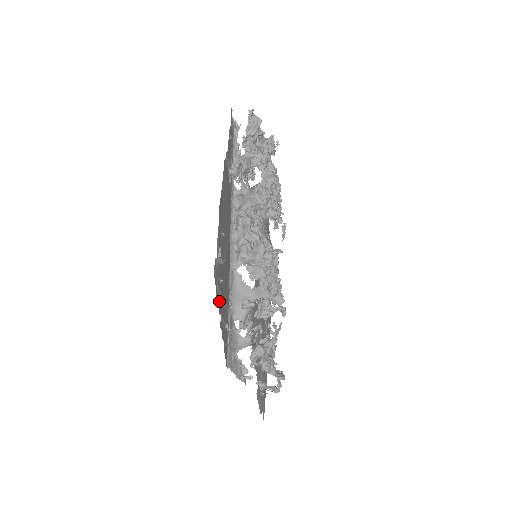
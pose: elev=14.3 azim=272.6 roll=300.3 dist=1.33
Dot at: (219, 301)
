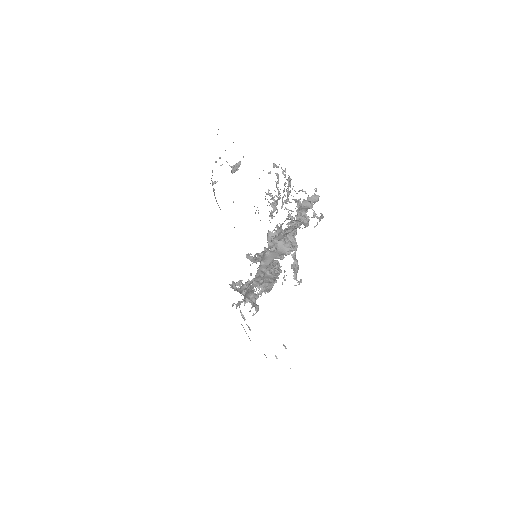
Dot at: occluded
